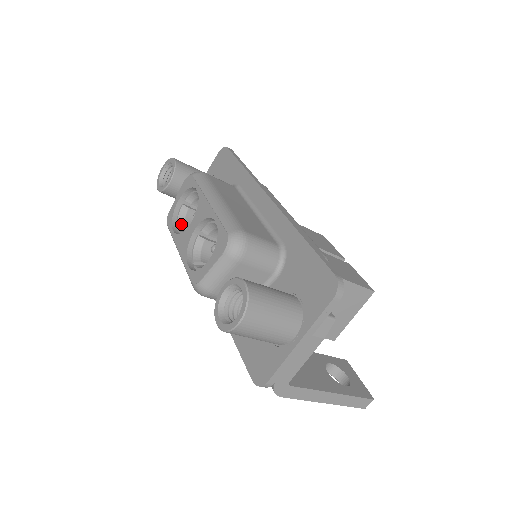
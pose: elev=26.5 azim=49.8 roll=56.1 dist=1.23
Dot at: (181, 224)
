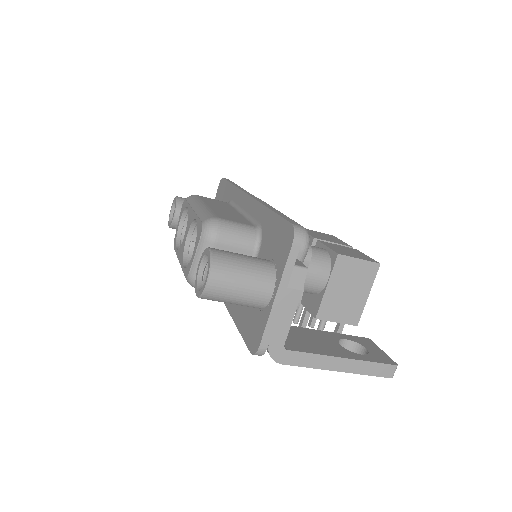
Dot at: occluded
